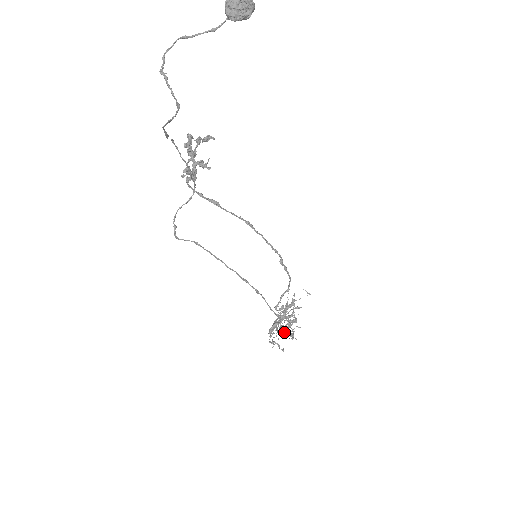
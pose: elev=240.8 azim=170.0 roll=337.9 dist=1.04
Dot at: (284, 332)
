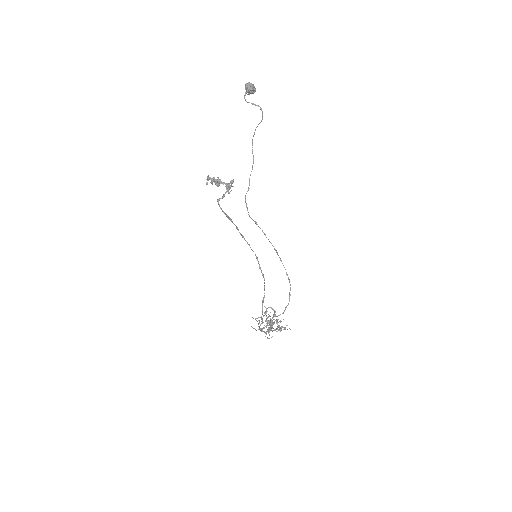
Dot at: (278, 325)
